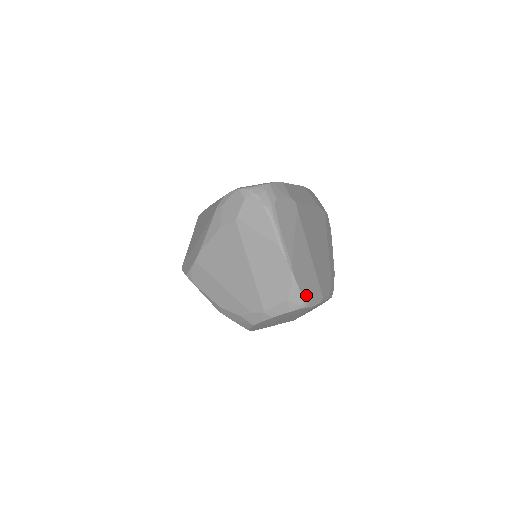
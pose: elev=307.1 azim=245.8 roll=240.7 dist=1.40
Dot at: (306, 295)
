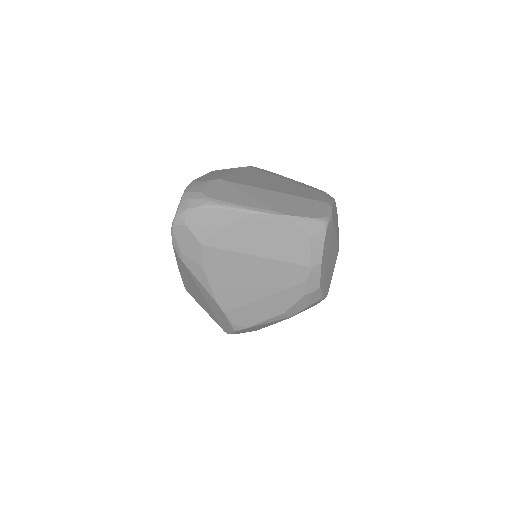
Dot at: (316, 215)
